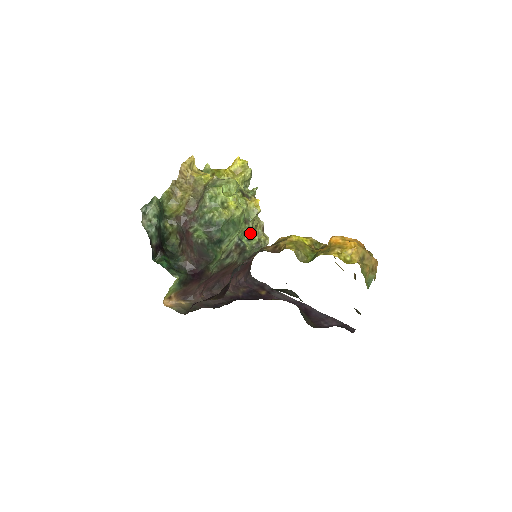
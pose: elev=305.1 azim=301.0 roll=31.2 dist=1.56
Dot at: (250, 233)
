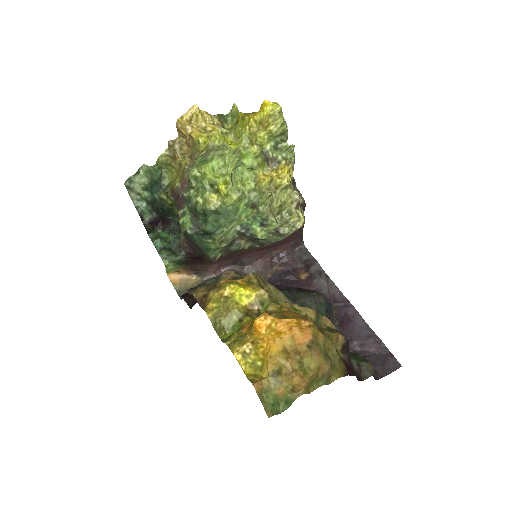
Dot at: (264, 218)
